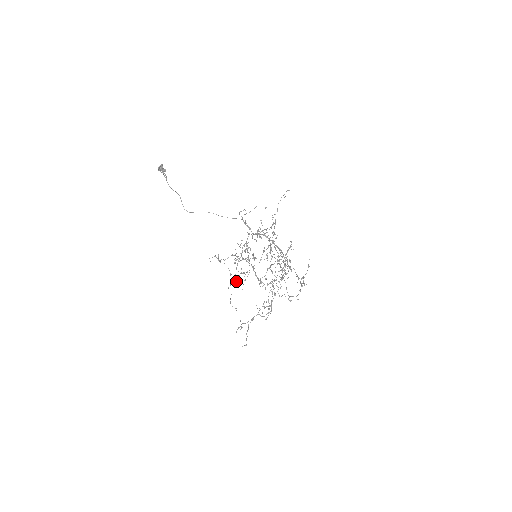
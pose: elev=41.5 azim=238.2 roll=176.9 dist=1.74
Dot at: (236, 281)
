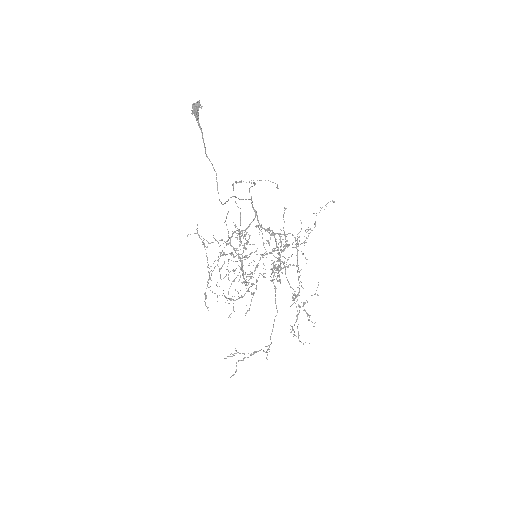
Dot at: occluded
